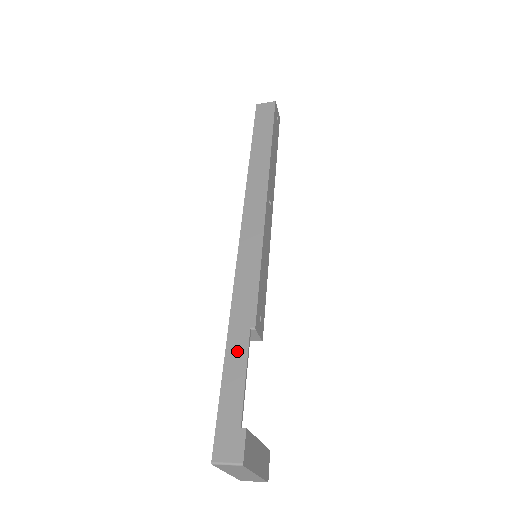
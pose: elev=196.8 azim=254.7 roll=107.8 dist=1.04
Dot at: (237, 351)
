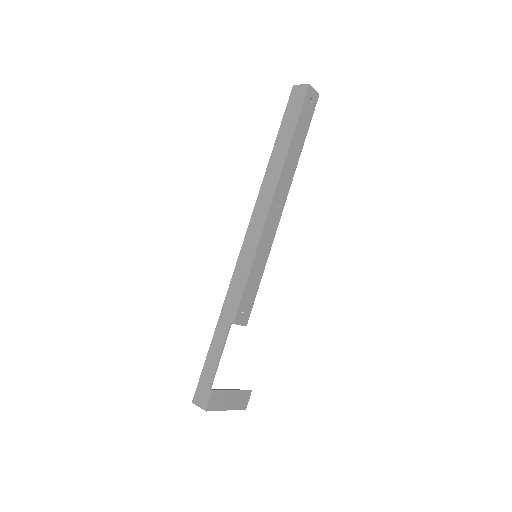
Dot at: (220, 336)
